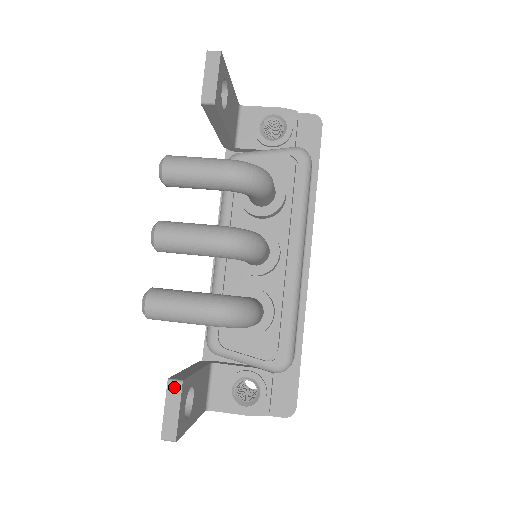
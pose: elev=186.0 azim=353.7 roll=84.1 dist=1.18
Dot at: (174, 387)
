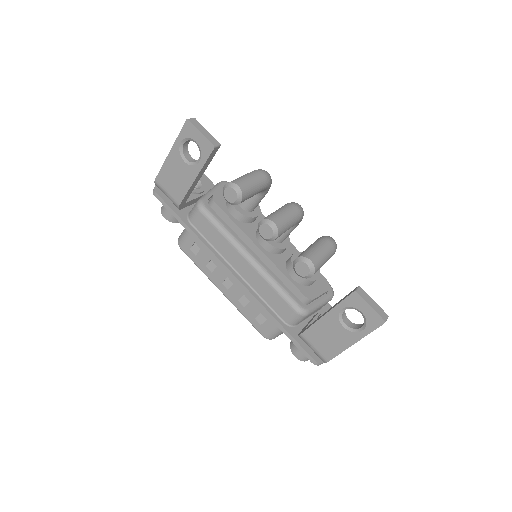
Dot at: (361, 292)
